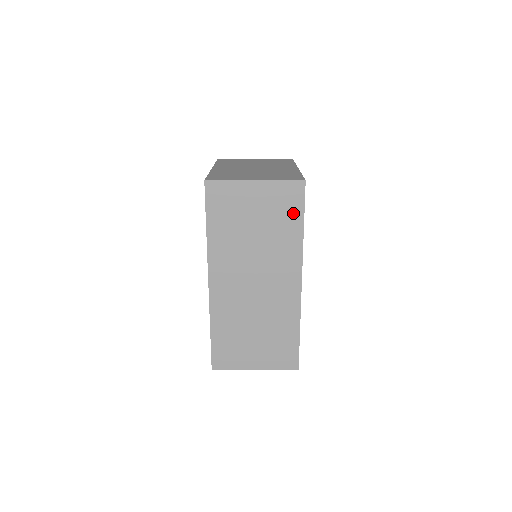
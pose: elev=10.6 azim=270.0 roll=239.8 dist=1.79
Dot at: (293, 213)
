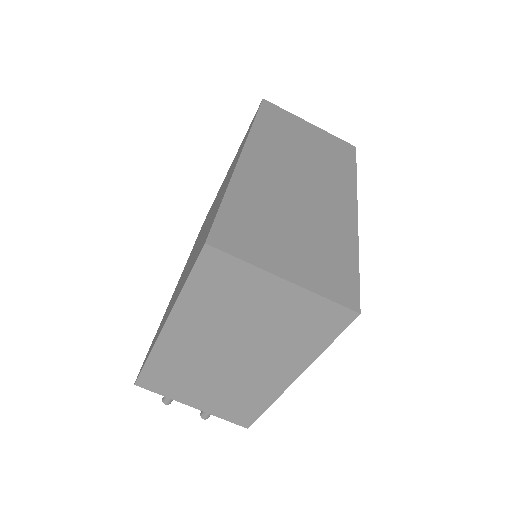
Dot at: (345, 158)
